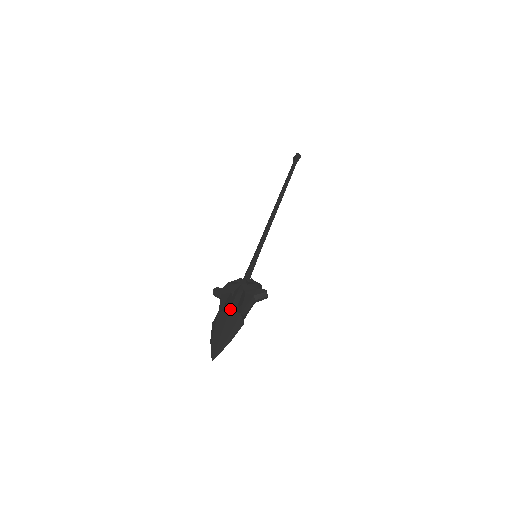
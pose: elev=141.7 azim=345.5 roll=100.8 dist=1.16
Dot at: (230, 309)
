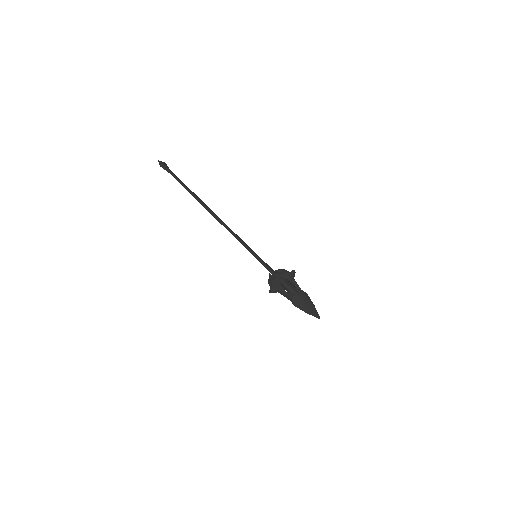
Dot at: (296, 292)
